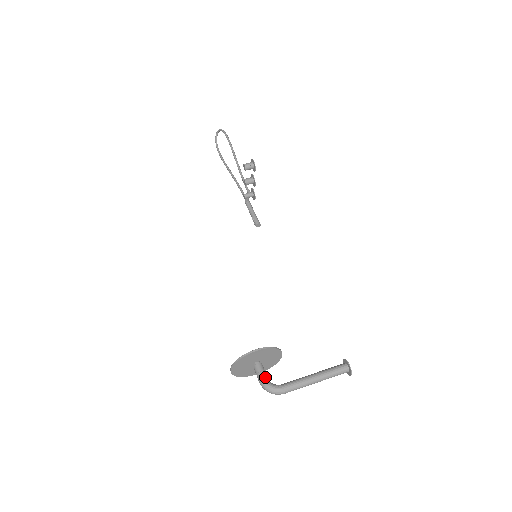
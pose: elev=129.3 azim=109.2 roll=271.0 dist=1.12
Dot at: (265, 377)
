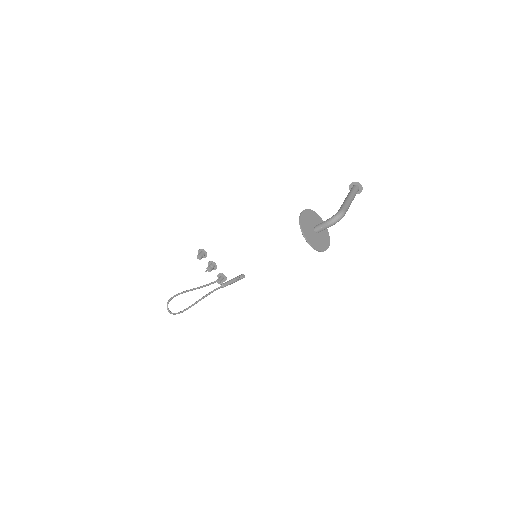
Dot at: (326, 220)
